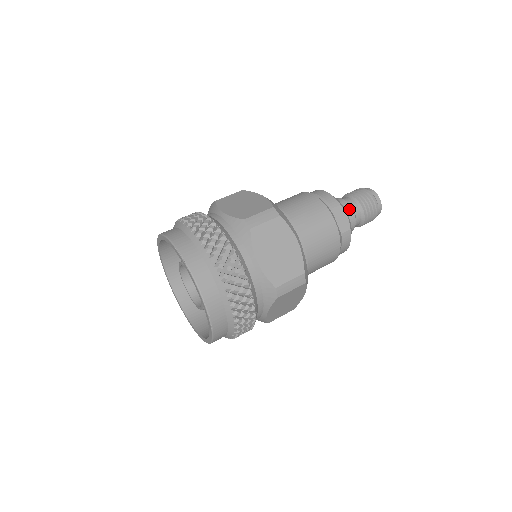
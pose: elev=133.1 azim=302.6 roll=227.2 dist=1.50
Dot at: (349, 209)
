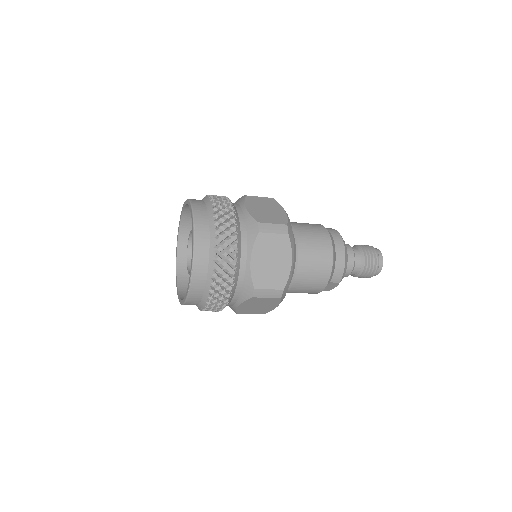
Dot at: occluded
